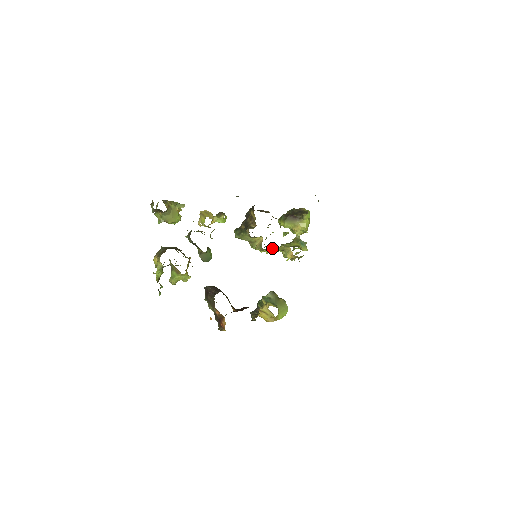
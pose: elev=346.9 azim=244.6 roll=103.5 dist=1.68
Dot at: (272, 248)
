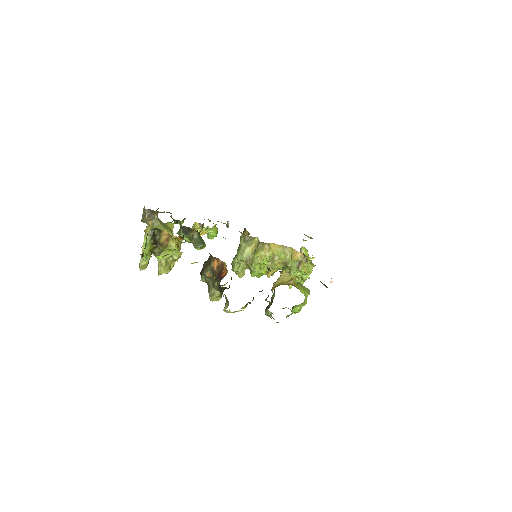
Dot at: (272, 250)
